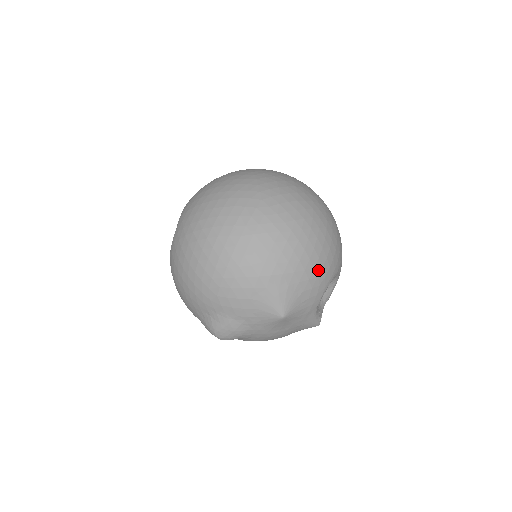
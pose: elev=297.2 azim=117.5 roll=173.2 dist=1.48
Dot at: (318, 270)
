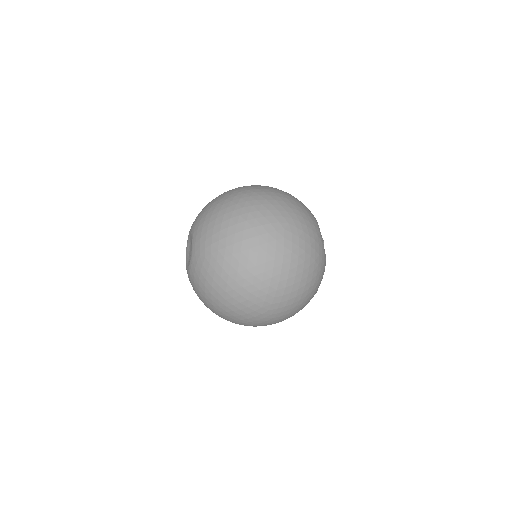
Dot at: (321, 277)
